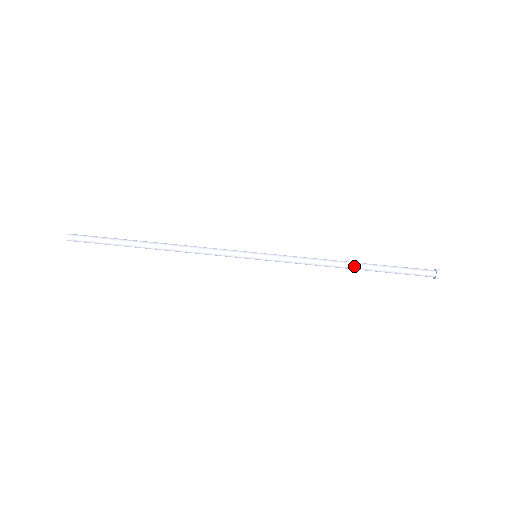
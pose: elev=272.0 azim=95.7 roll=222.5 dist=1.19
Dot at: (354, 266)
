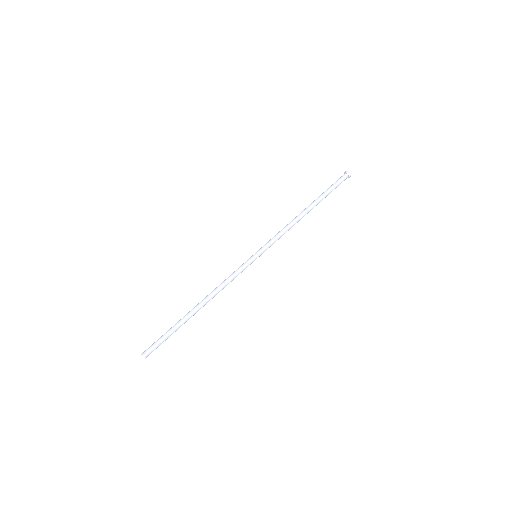
Dot at: (308, 210)
